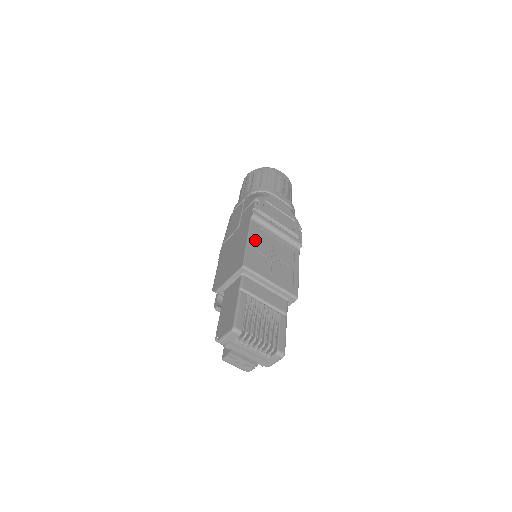
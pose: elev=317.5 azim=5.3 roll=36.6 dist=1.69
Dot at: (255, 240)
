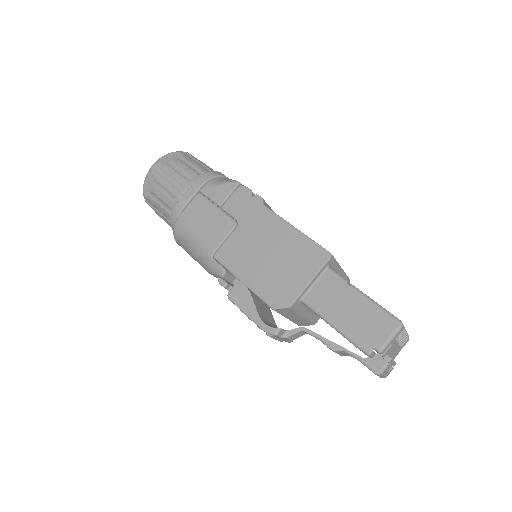
Dot at: occluded
